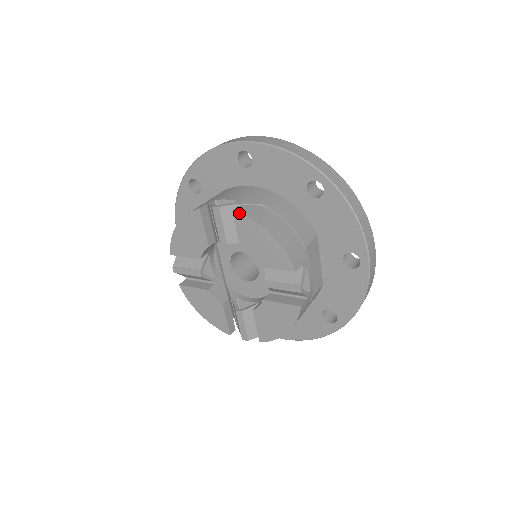
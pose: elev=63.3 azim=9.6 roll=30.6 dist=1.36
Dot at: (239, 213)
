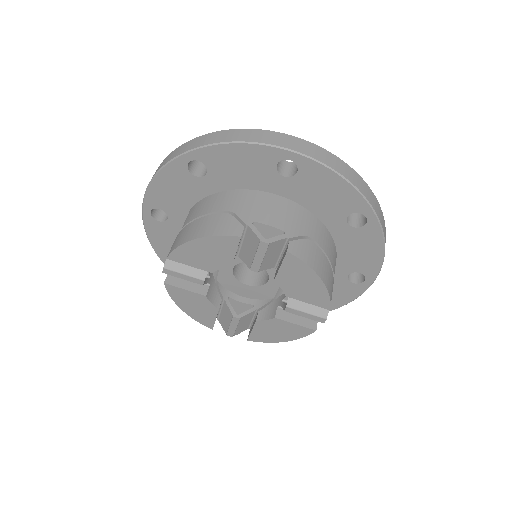
Dot at: (295, 256)
